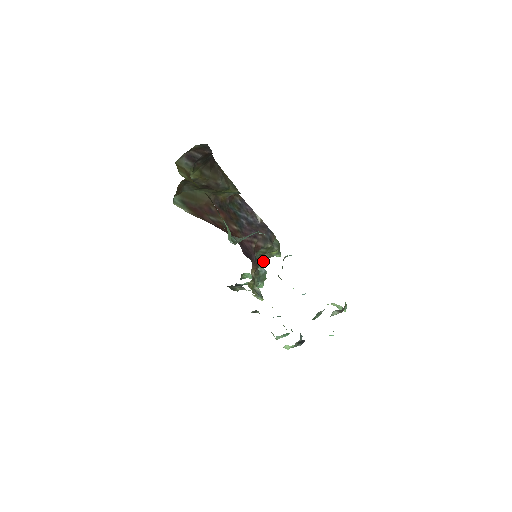
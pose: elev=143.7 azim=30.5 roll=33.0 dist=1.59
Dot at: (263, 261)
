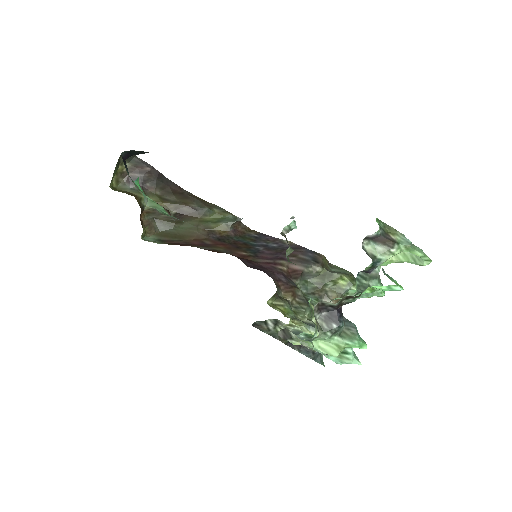
Dot at: (329, 299)
